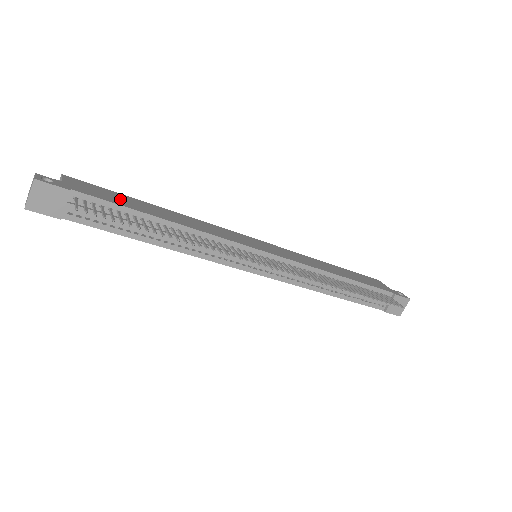
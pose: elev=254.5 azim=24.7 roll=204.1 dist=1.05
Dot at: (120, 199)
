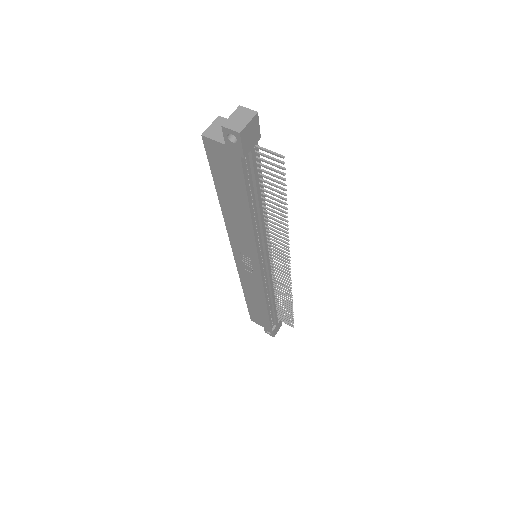
Dot at: occluded
